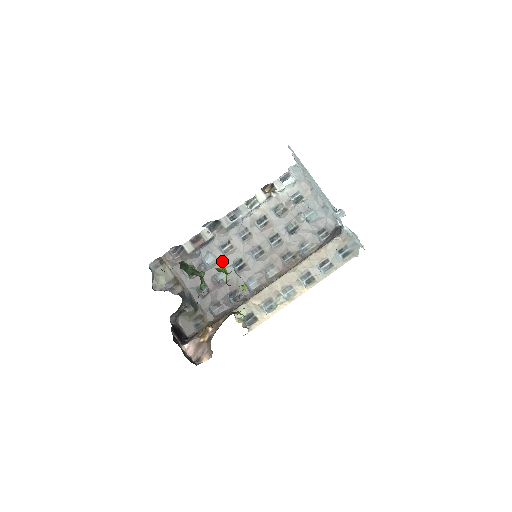
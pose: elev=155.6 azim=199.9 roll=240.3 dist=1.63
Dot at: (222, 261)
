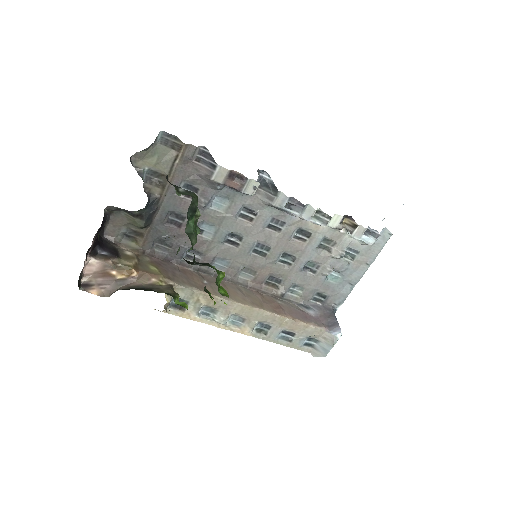
Dot at: (226, 219)
